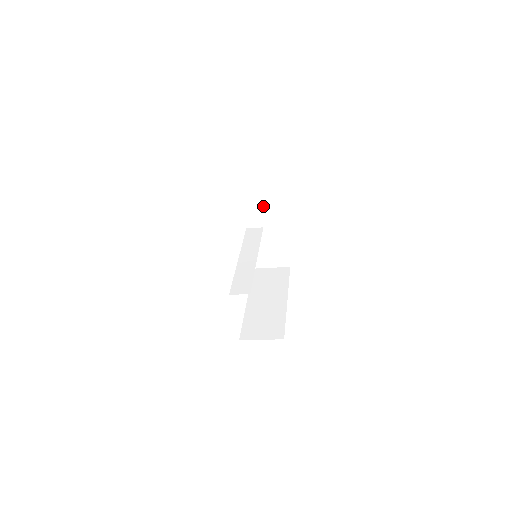
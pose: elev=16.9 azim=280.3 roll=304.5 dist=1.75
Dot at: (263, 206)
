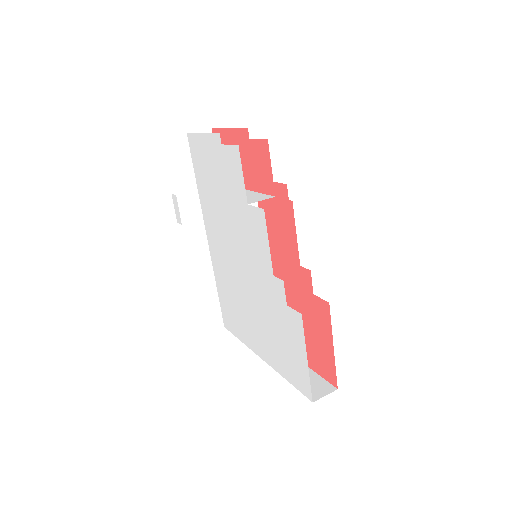
Dot at: occluded
